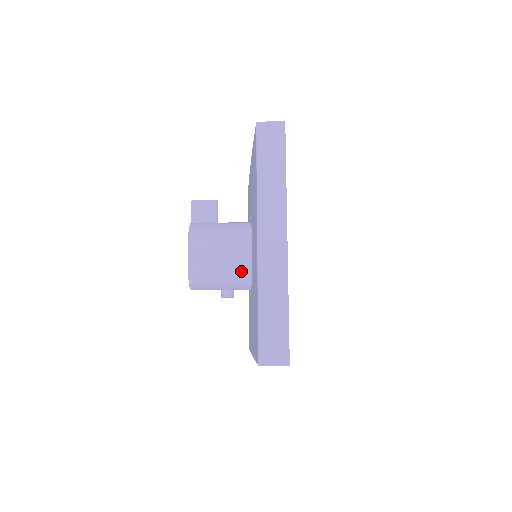
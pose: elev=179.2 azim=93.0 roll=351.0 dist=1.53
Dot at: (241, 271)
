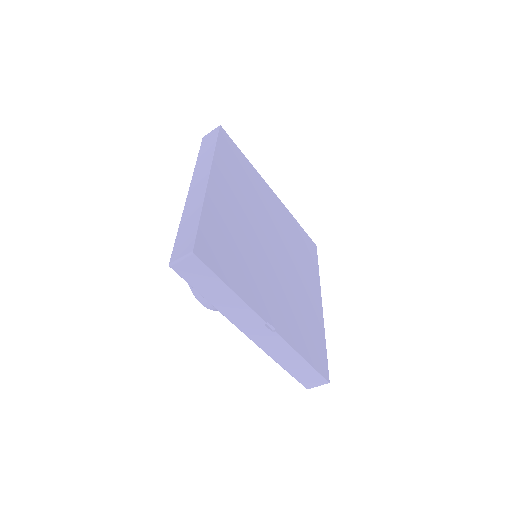
Dot at: occluded
